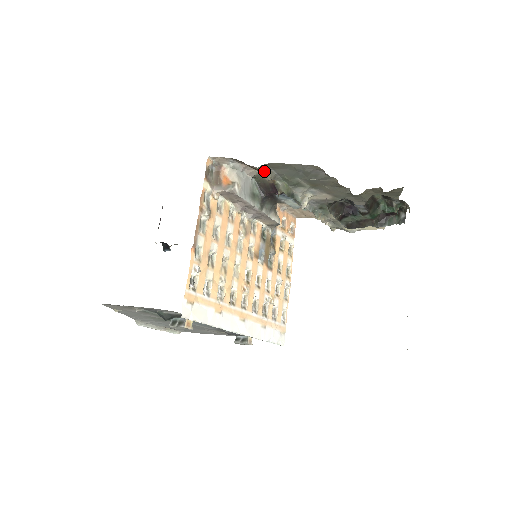
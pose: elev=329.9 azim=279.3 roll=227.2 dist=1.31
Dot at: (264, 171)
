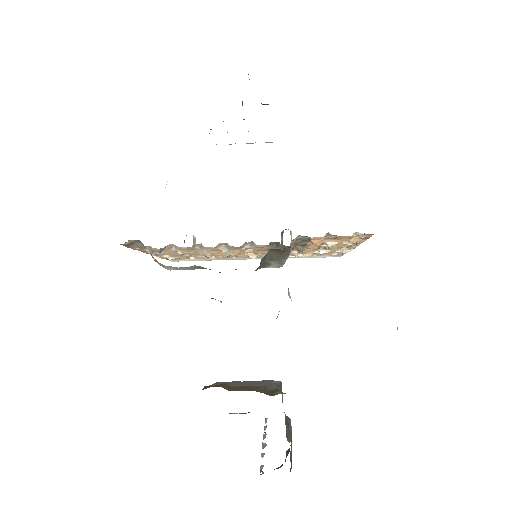
Dot at: occluded
